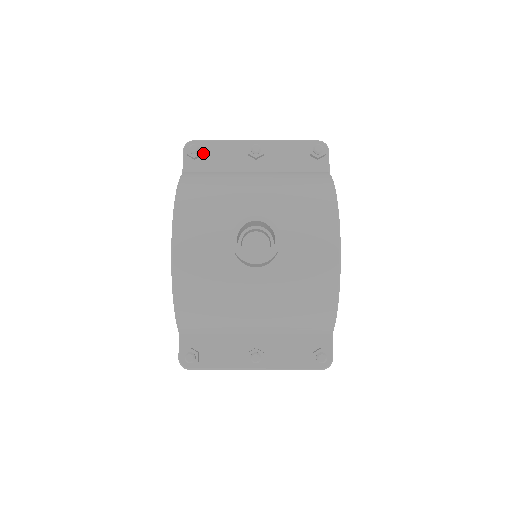
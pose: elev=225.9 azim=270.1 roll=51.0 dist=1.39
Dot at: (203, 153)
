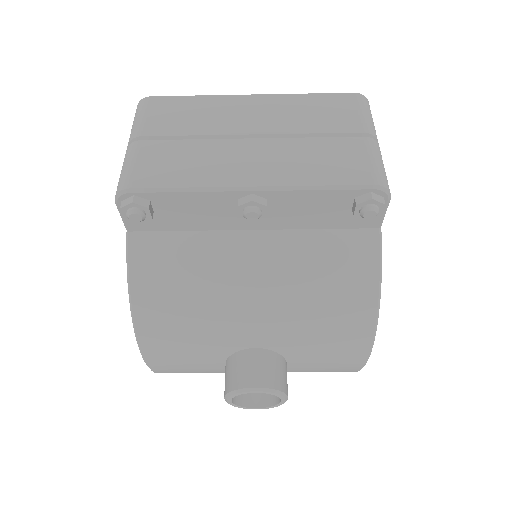
Dot at: (154, 209)
